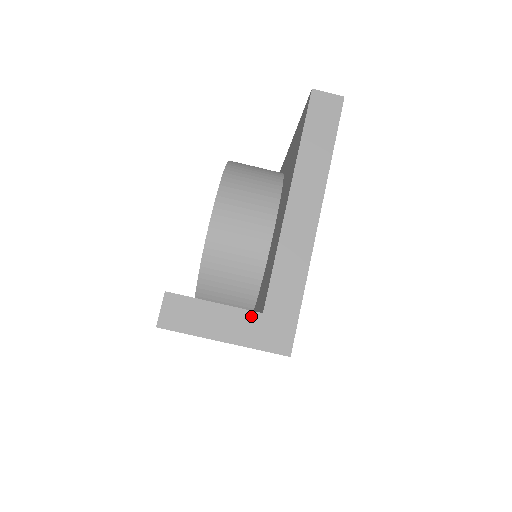
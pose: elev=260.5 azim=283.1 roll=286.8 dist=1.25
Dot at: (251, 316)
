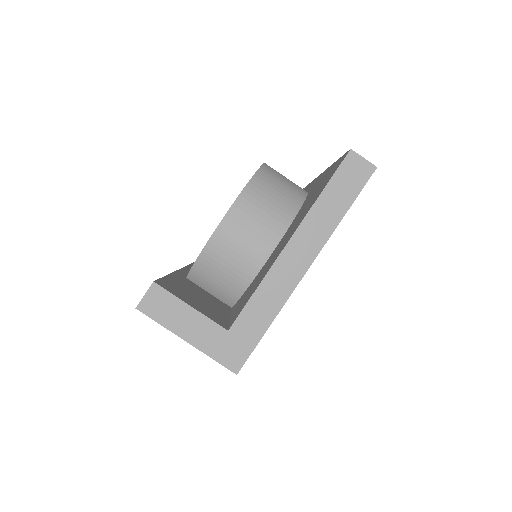
Dot at: (217, 329)
